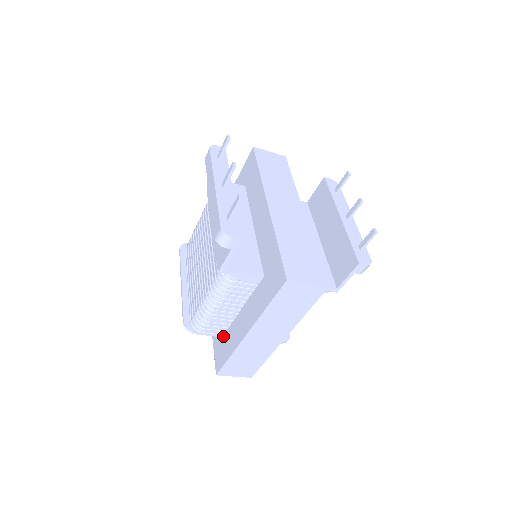
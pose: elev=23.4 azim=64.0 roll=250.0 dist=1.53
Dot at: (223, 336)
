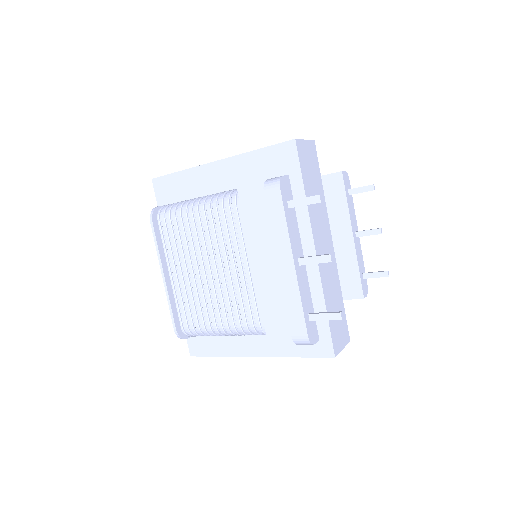
Dot at: occluded
